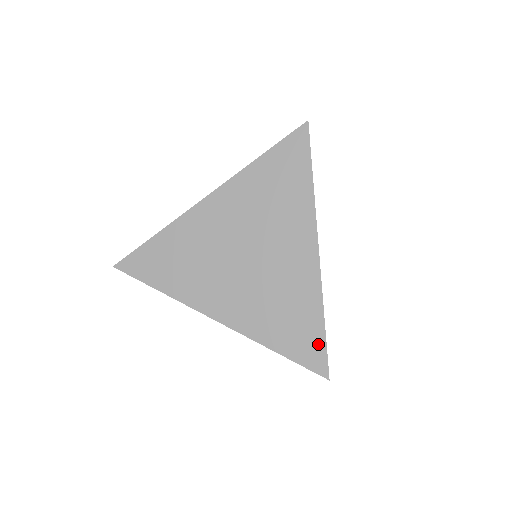
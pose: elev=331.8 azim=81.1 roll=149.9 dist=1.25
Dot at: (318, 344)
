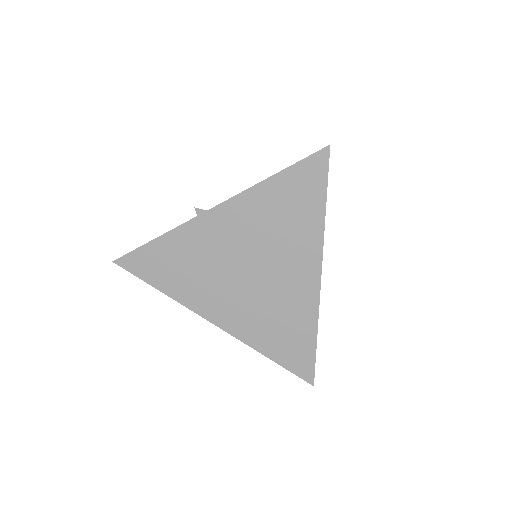
Dot at: (308, 357)
